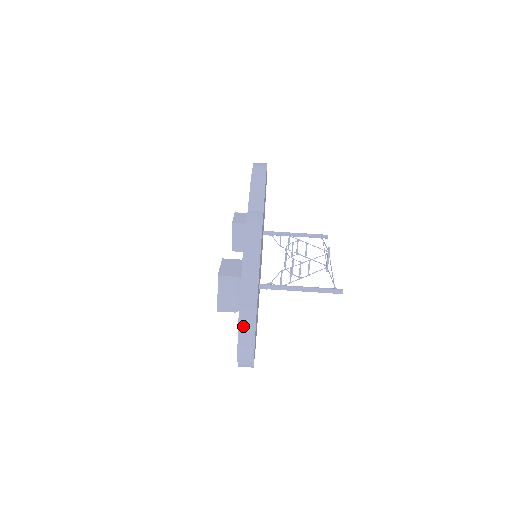
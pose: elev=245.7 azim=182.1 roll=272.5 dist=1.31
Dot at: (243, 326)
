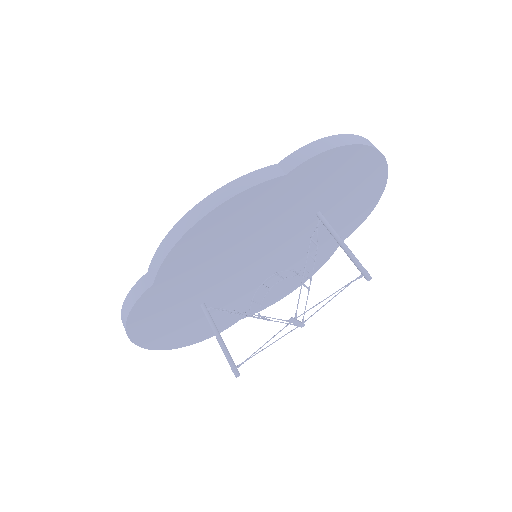
Dot at: occluded
